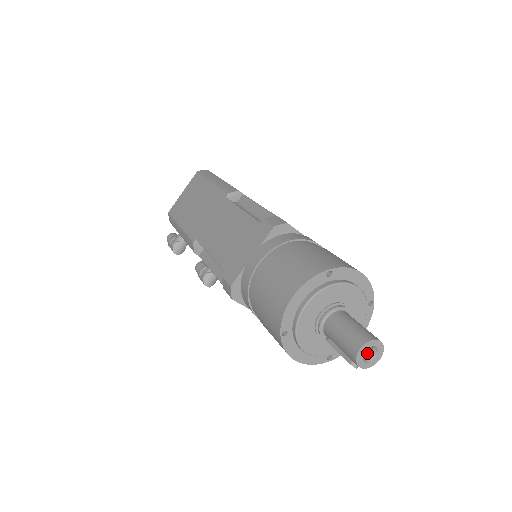
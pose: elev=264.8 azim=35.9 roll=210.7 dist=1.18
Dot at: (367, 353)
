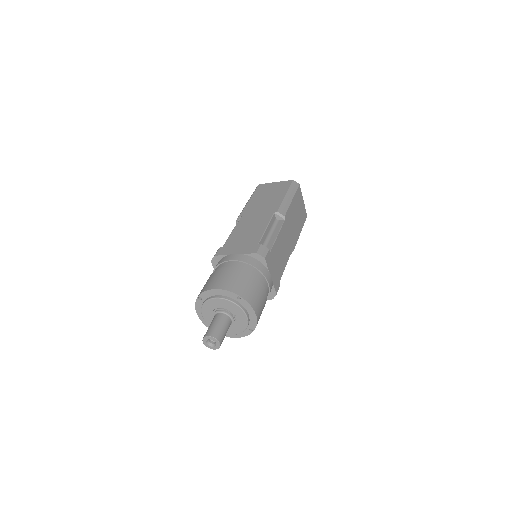
Dot at: occluded
